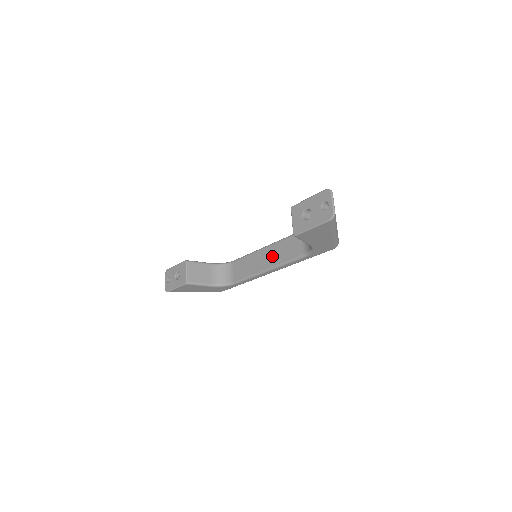
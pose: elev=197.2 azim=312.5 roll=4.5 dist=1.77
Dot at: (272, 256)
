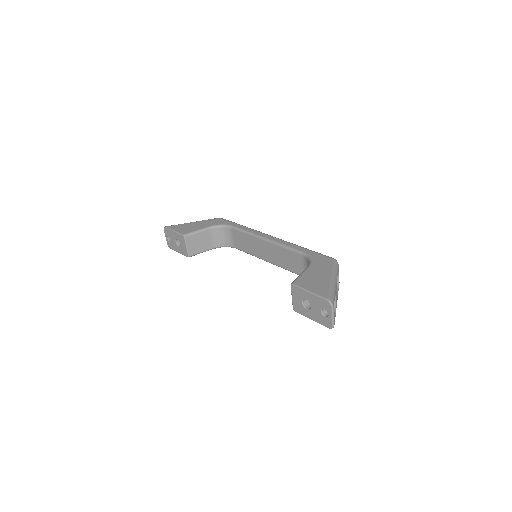
Dot at: (272, 255)
